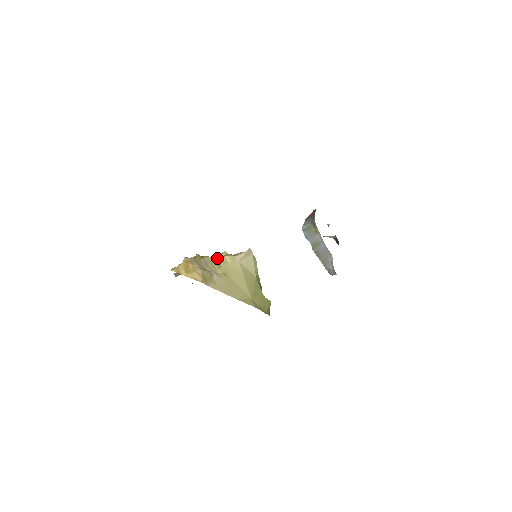
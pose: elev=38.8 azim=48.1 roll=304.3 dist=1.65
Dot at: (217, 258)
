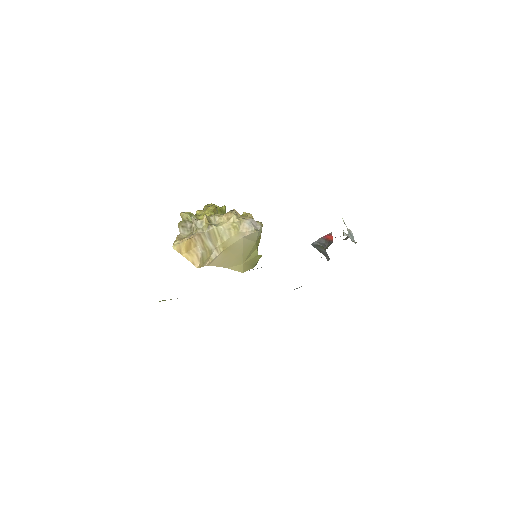
Dot at: (223, 229)
